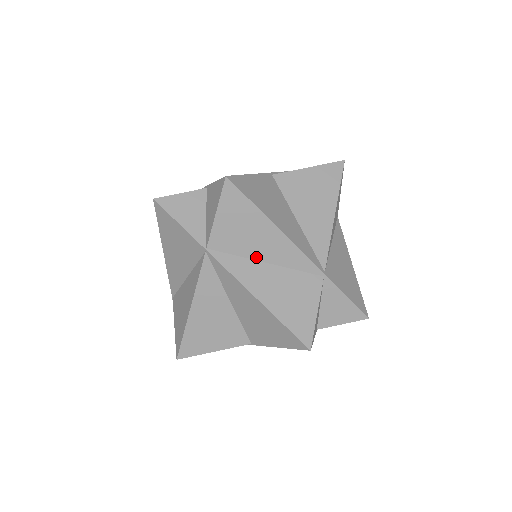
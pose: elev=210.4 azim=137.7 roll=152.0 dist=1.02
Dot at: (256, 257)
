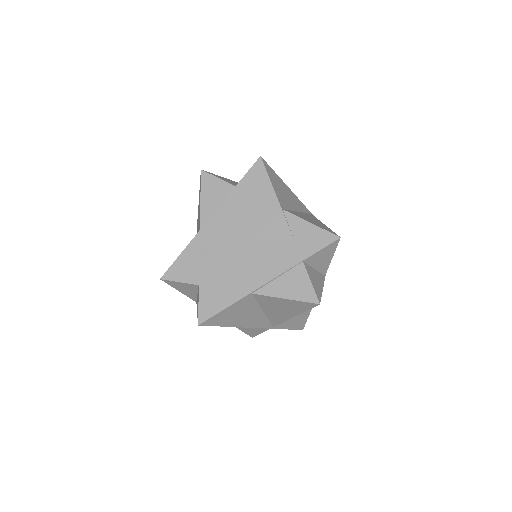
Dot at: occluded
